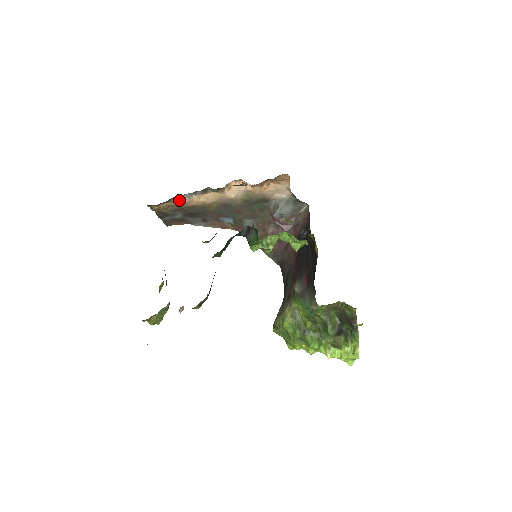
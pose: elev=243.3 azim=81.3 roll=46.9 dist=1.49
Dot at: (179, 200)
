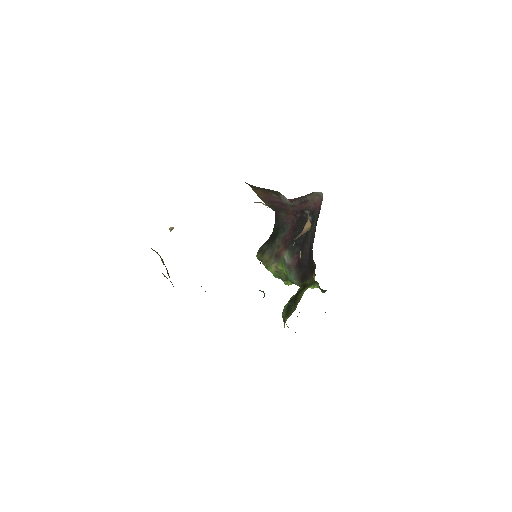
Dot at: occluded
